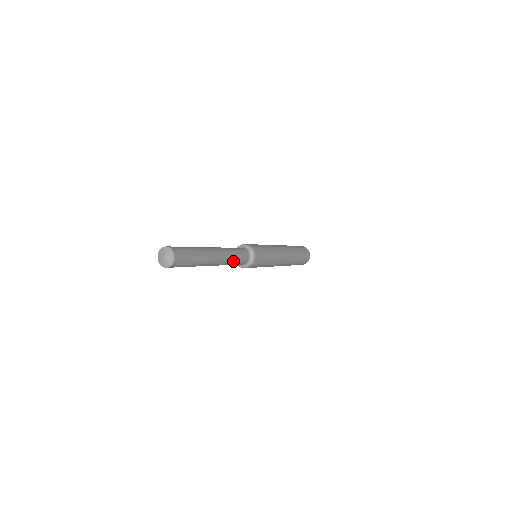
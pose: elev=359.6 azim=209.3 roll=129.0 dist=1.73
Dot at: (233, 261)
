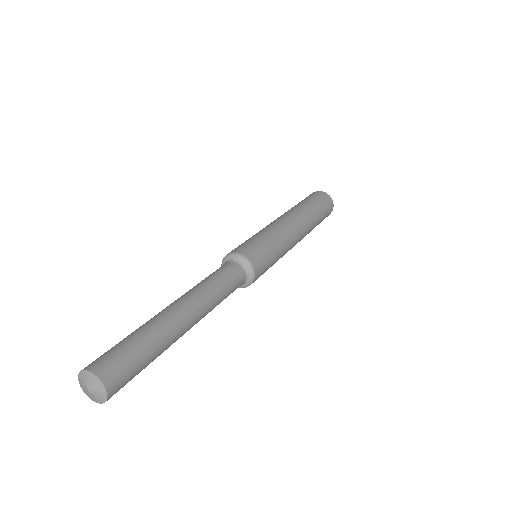
Dot at: (220, 291)
